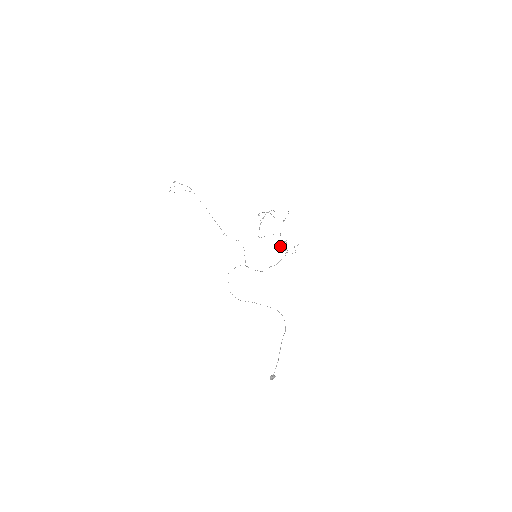
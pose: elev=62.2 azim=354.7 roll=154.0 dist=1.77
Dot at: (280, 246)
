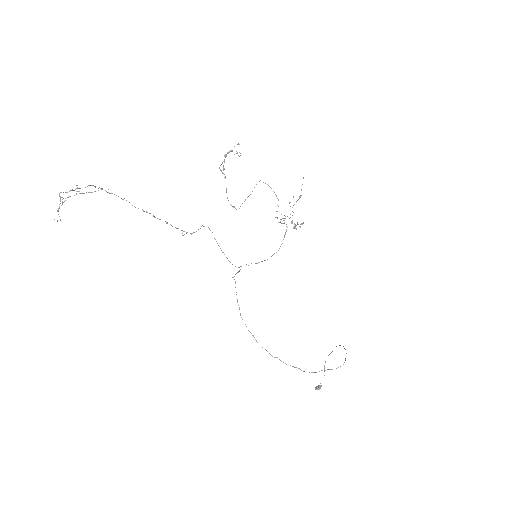
Dot at: (284, 223)
